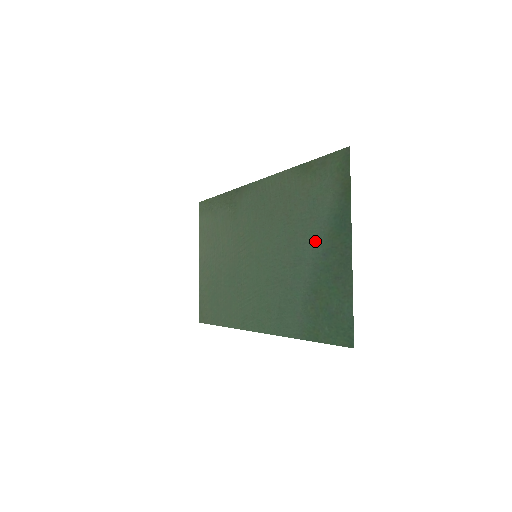
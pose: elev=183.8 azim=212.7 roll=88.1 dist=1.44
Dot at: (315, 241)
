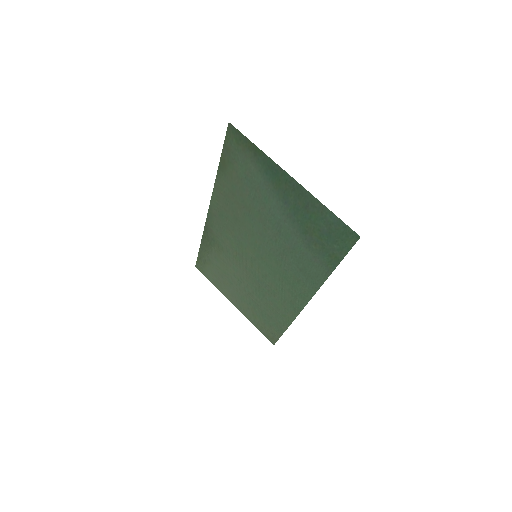
Dot at: (273, 202)
